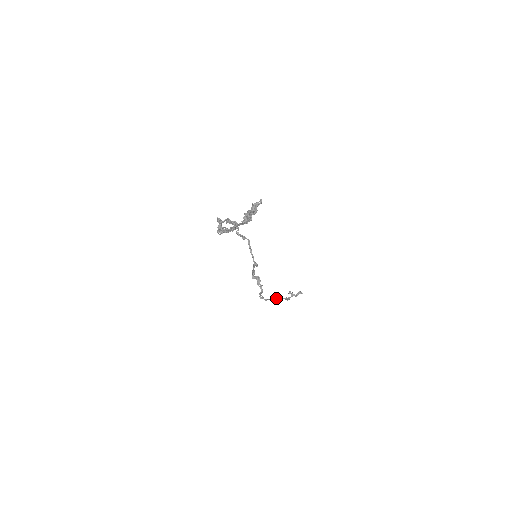
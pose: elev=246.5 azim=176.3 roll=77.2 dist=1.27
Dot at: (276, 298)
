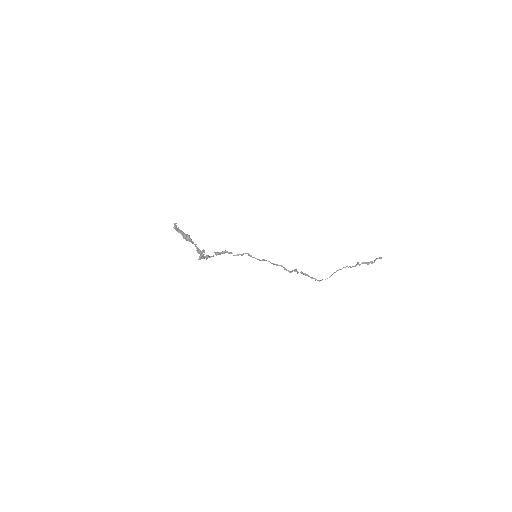
Dot at: (334, 272)
